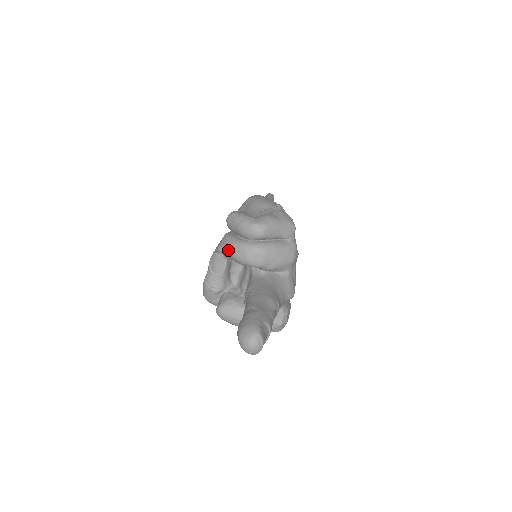
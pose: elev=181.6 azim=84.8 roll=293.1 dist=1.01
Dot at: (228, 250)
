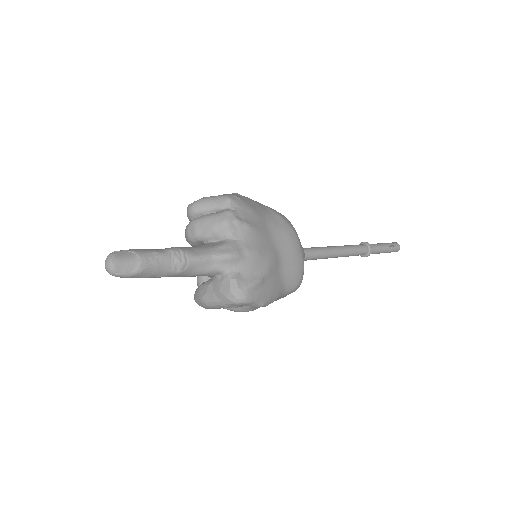
Dot at: occluded
